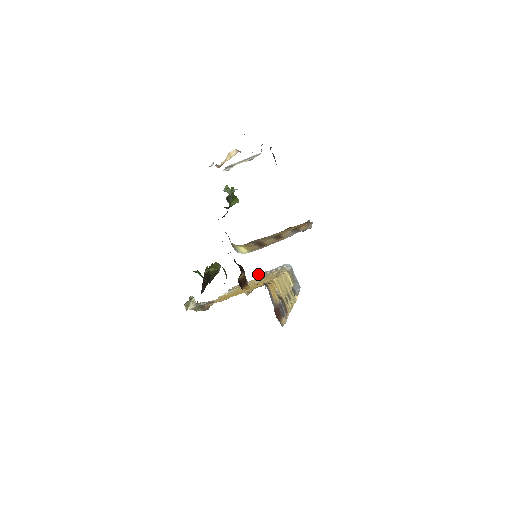
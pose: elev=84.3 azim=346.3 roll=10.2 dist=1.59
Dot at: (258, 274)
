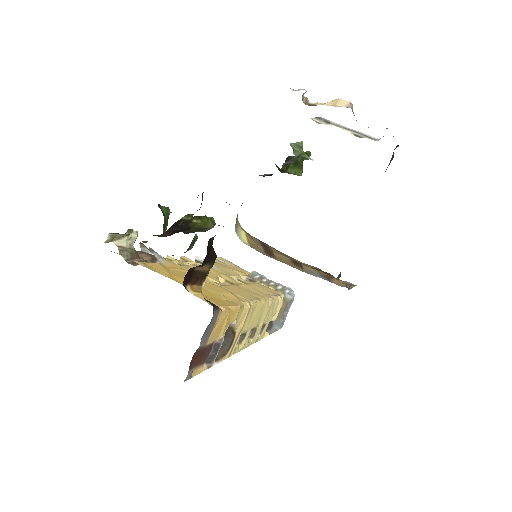
Dot at: (254, 271)
